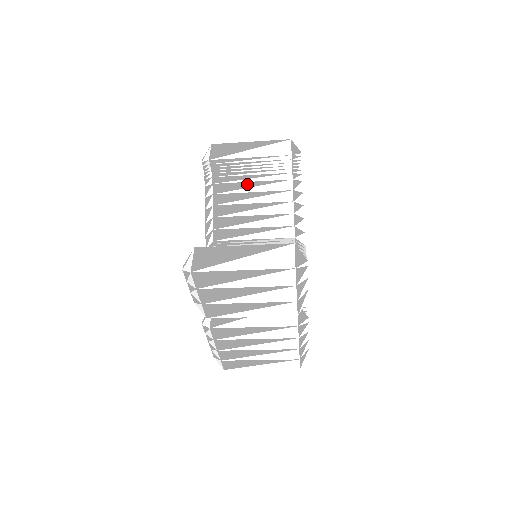
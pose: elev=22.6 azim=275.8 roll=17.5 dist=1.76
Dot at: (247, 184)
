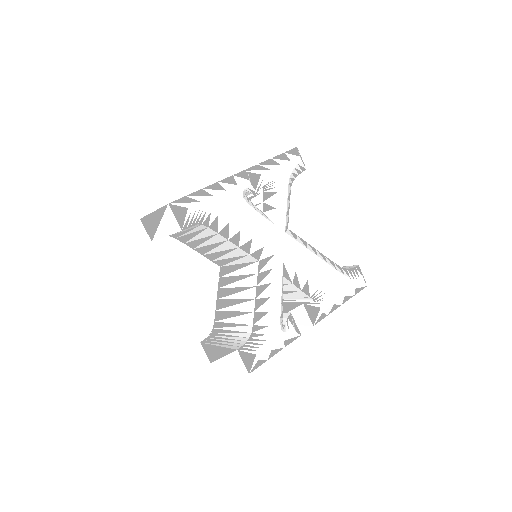
Dot at: (190, 235)
